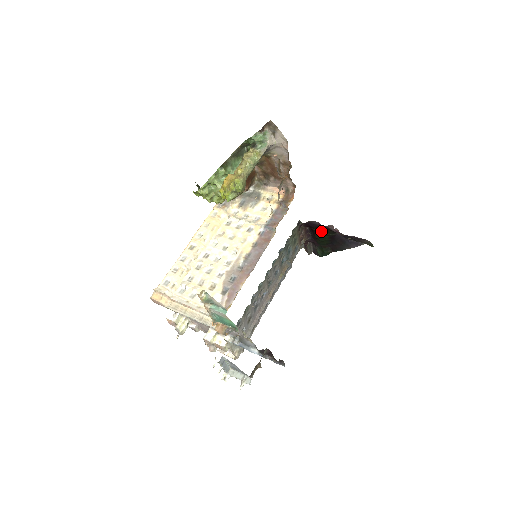
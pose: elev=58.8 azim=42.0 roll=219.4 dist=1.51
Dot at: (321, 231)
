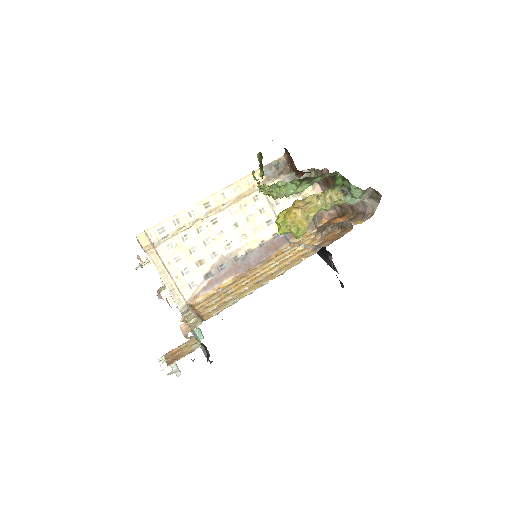
Dot at: occluded
